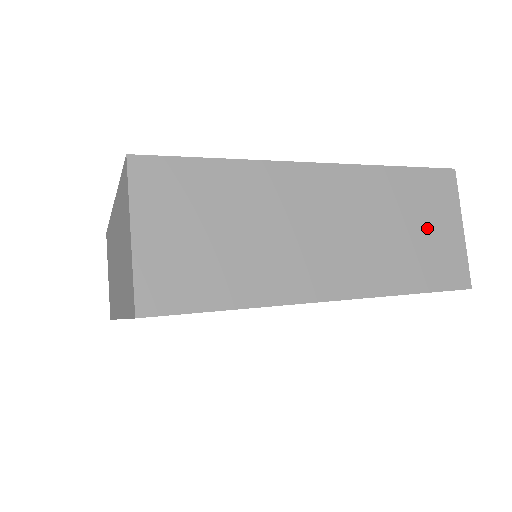
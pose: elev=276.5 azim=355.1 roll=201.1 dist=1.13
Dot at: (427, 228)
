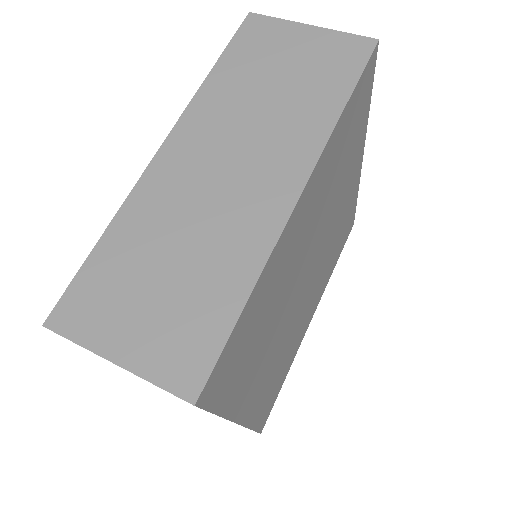
Dot at: occluded
